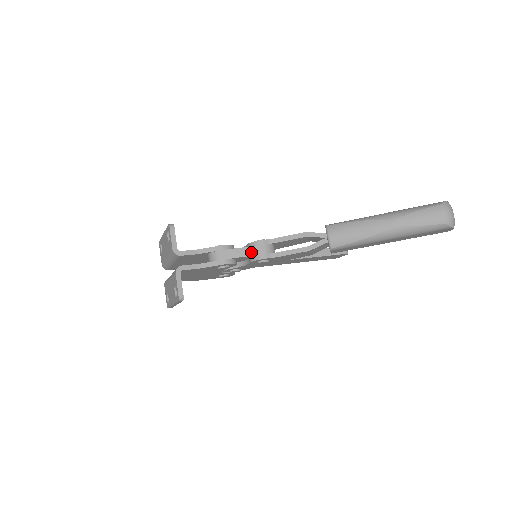
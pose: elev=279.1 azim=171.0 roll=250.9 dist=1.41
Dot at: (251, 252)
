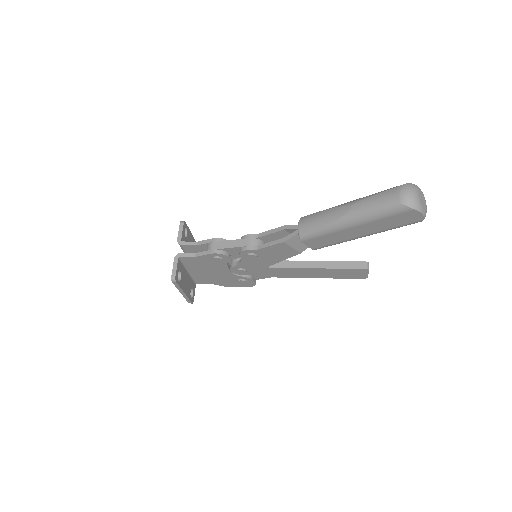
Dot at: (237, 244)
